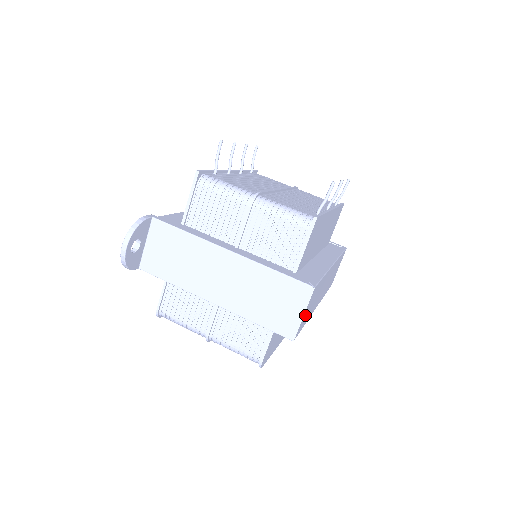
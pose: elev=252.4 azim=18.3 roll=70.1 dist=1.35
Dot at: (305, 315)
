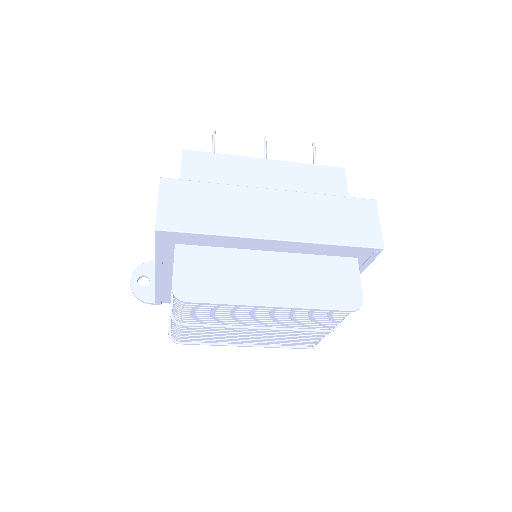
Dot at: (174, 210)
